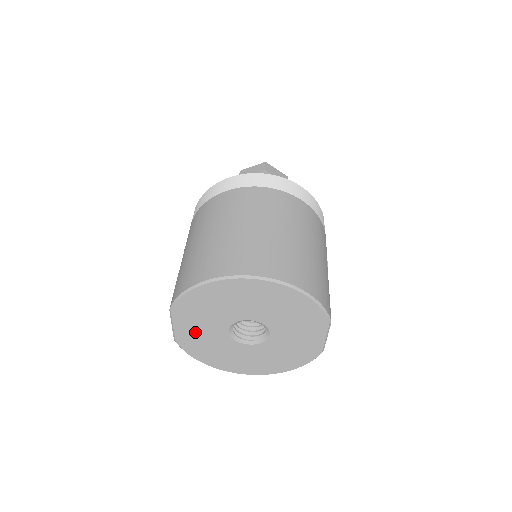
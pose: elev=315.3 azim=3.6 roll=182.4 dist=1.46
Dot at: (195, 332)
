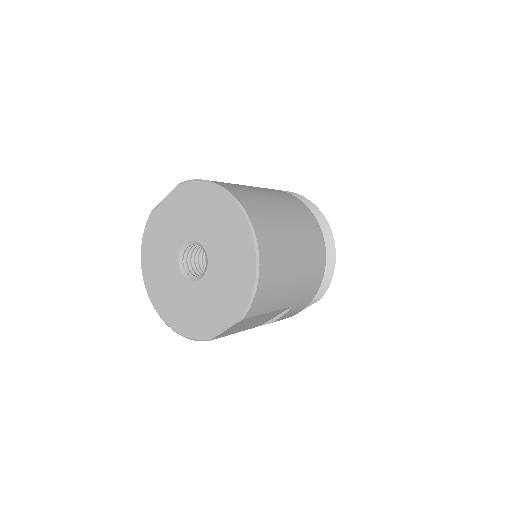
Dot at: (169, 219)
